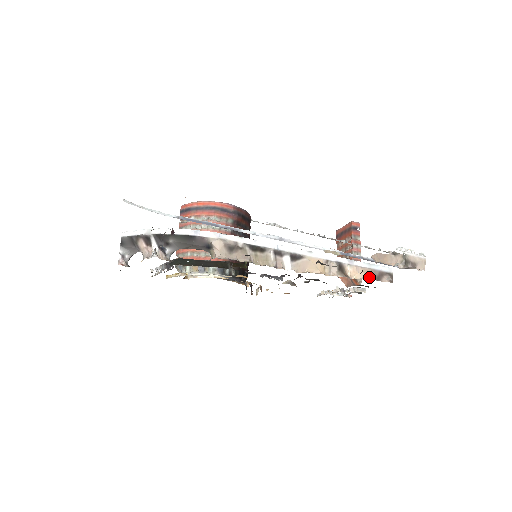
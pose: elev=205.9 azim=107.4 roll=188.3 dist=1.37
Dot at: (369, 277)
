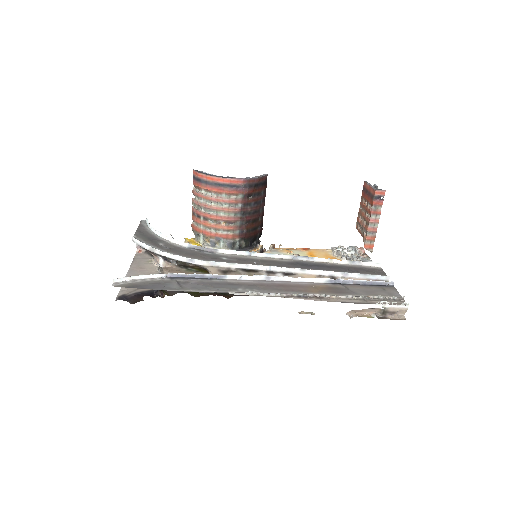
Dot at: occluded
